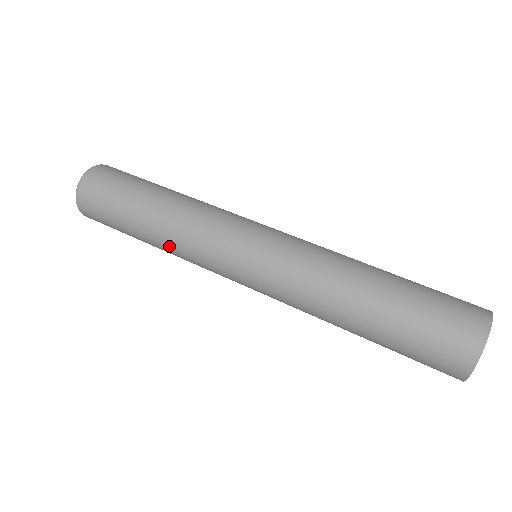
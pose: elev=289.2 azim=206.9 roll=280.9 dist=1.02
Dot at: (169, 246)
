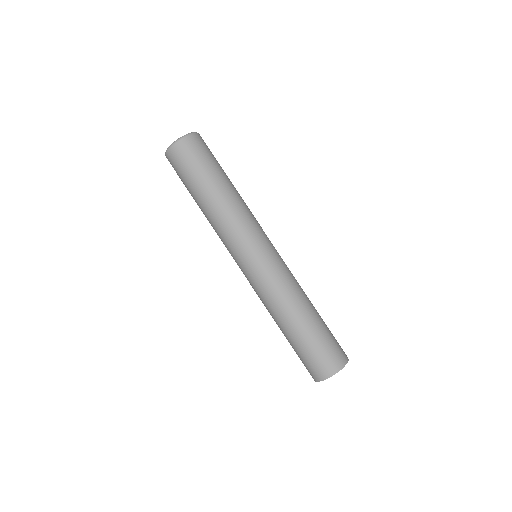
Dot at: (210, 223)
